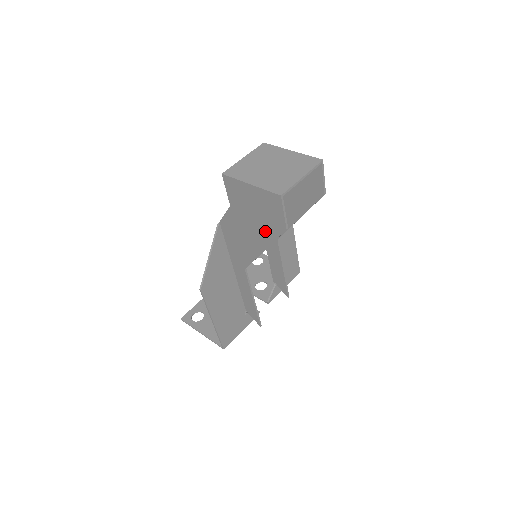
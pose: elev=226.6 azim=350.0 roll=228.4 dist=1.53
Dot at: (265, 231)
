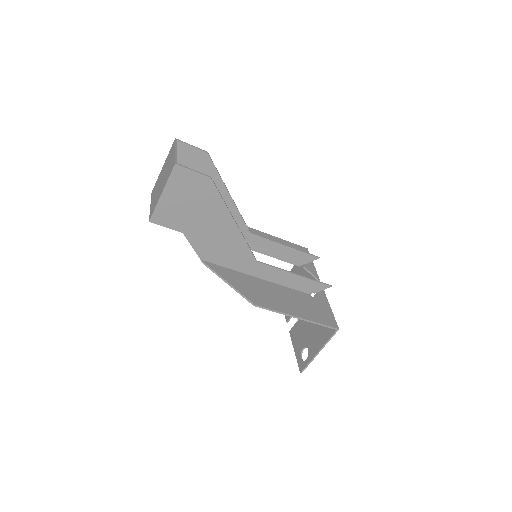
Dot at: (212, 206)
